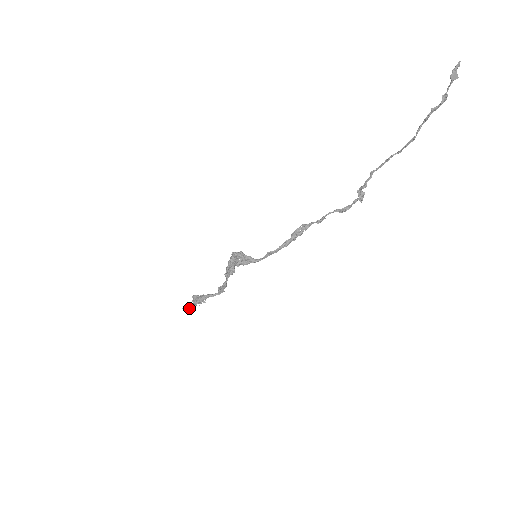
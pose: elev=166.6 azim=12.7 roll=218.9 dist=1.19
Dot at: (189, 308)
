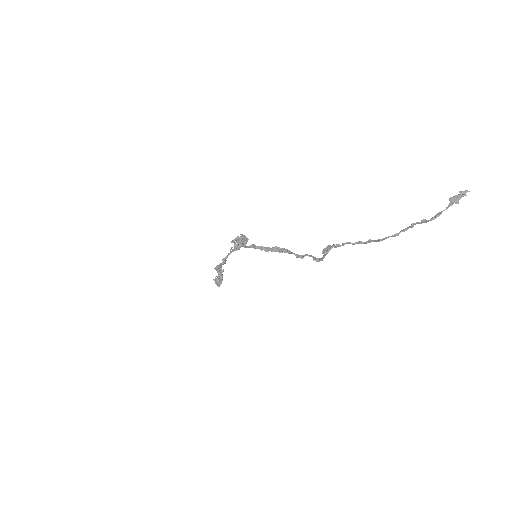
Dot at: (216, 280)
